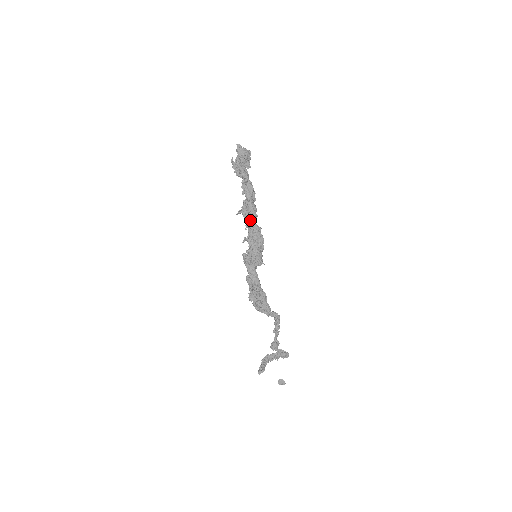
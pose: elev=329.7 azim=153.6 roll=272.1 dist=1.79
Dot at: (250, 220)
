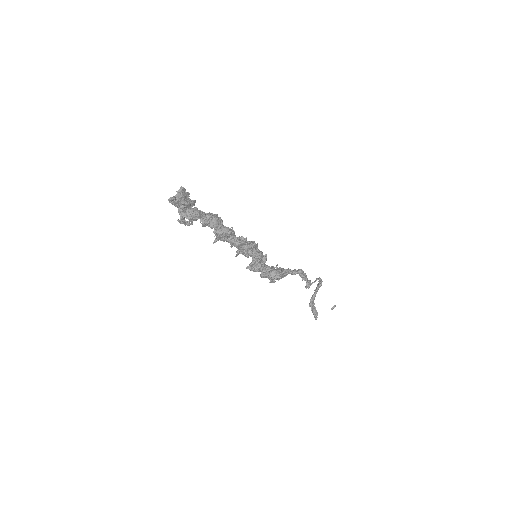
Dot at: (232, 242)
